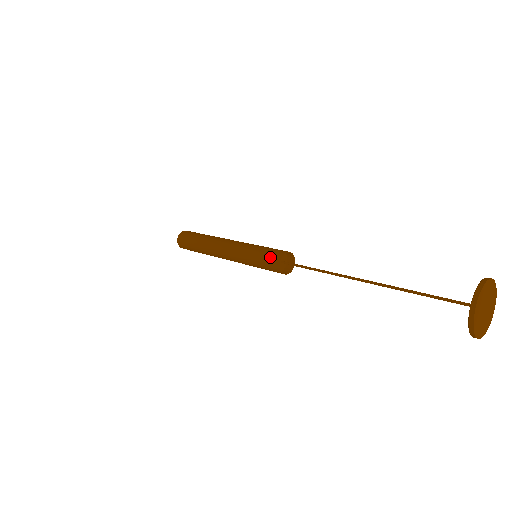
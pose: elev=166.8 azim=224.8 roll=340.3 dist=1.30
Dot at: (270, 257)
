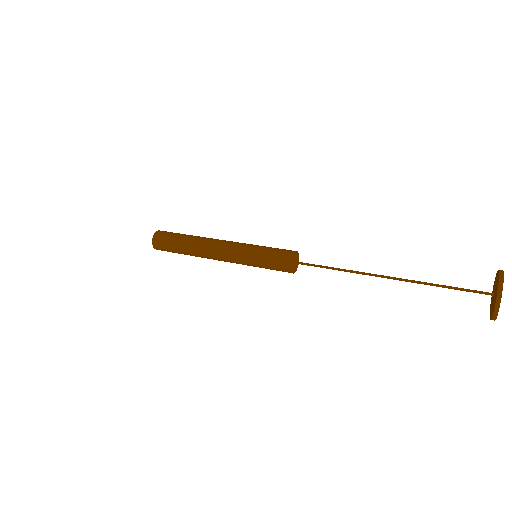
Dot at: (282, 250)
